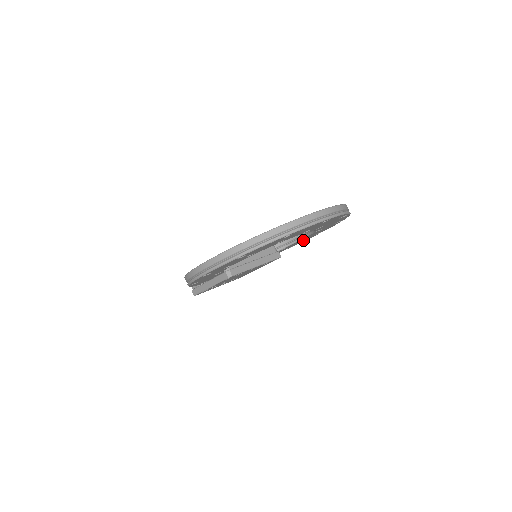
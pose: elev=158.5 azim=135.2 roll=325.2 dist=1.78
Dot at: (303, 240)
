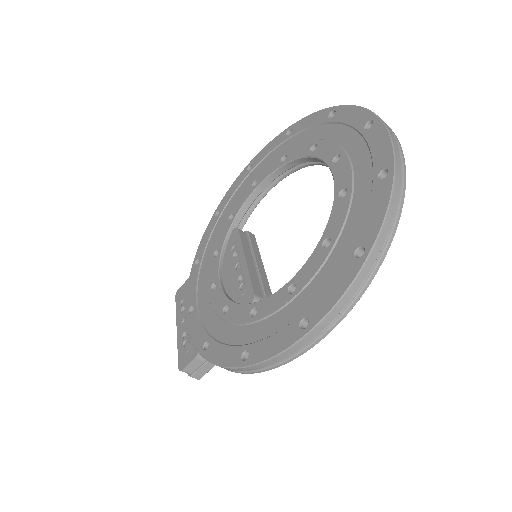
Dot at: occluded
